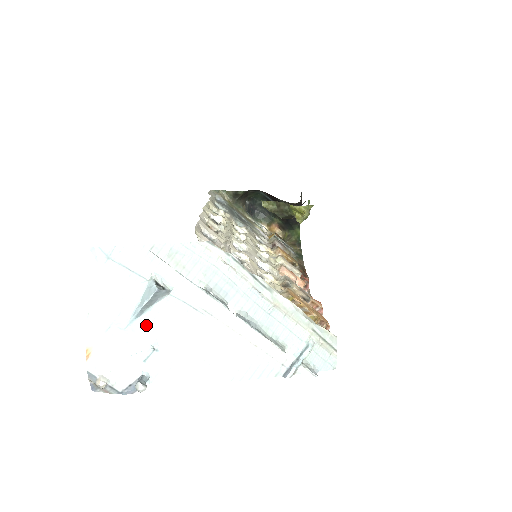
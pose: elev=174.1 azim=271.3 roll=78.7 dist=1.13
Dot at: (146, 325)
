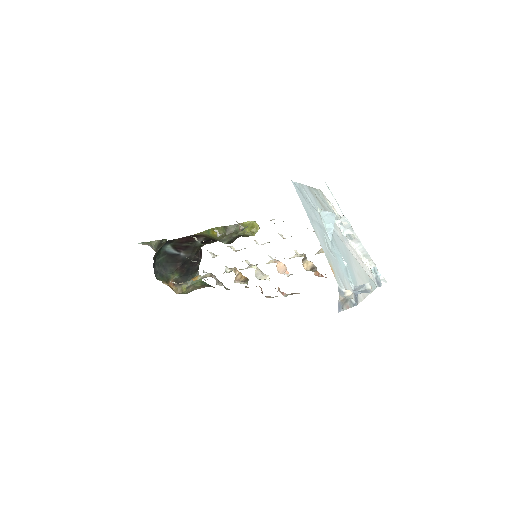
Dot at: (336, 247)
